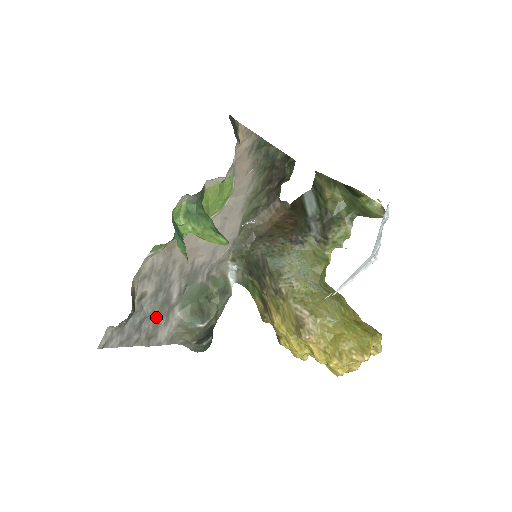
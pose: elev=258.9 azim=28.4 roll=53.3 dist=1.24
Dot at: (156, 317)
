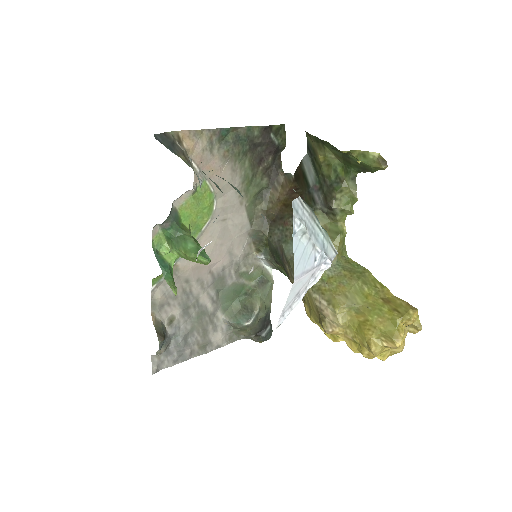
Dot at: (199, 329)
